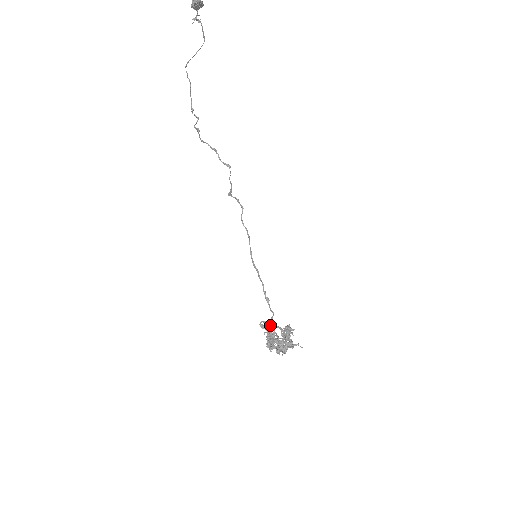
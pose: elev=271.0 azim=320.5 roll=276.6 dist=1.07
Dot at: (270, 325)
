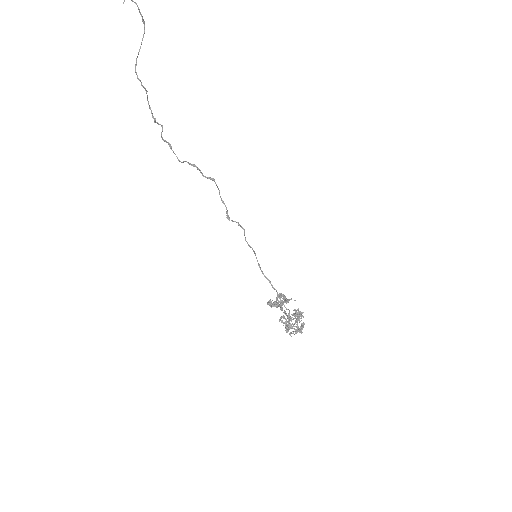
Dot at: (288, 320)
